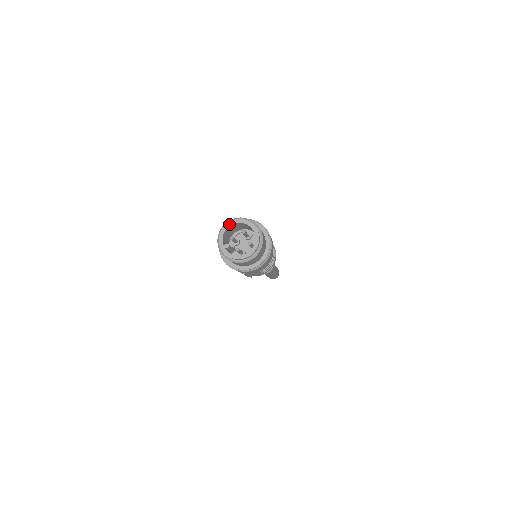
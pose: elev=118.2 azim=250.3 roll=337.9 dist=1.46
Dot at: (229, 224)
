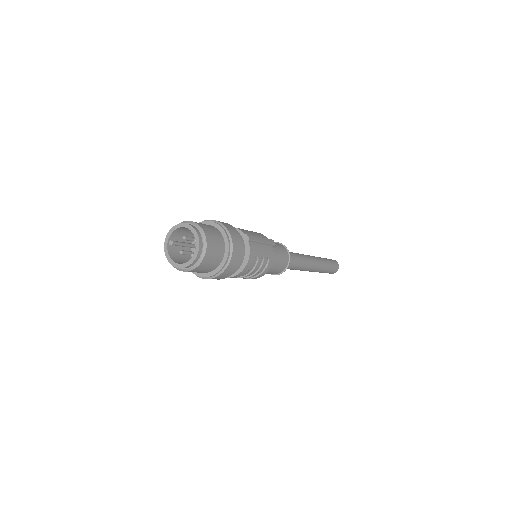
Dot at: (184, 225)
